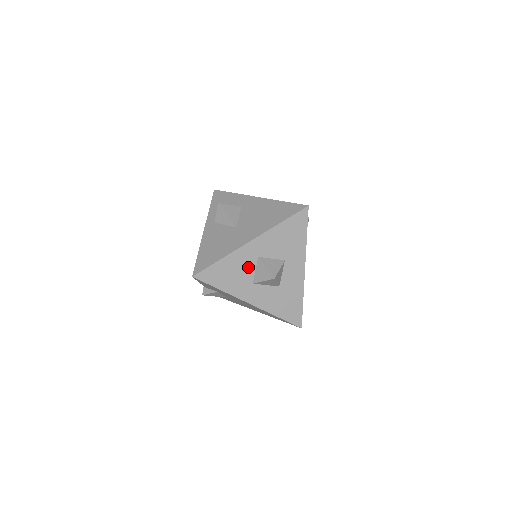
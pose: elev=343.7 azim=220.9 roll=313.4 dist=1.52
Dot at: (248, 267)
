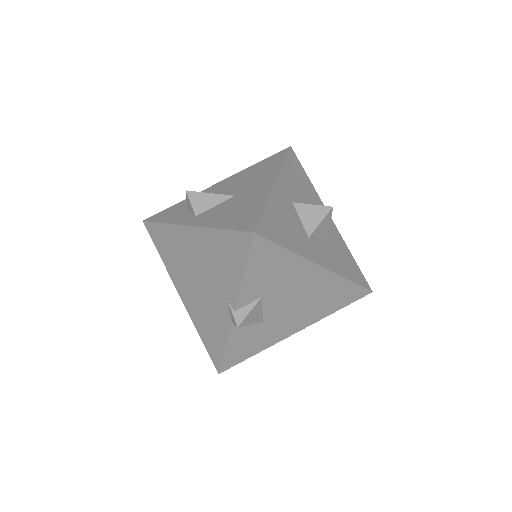
Dot at: (292, 216)
